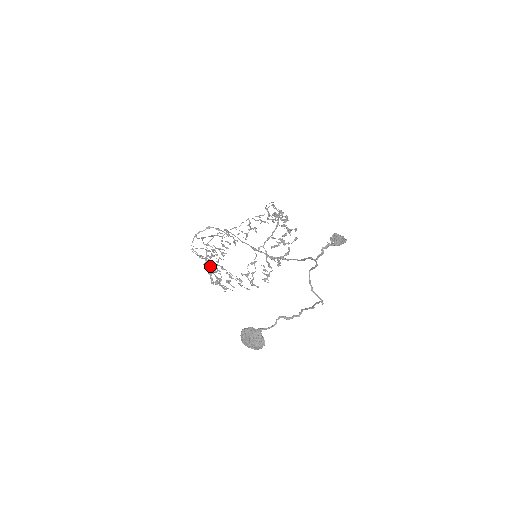
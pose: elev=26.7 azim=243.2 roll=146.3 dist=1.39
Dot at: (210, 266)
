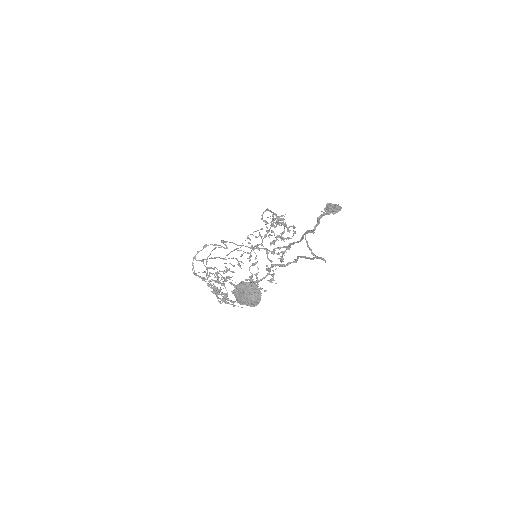
Dot at: occluded
